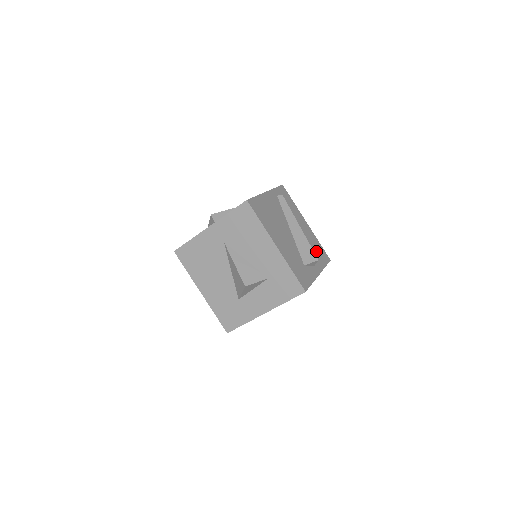
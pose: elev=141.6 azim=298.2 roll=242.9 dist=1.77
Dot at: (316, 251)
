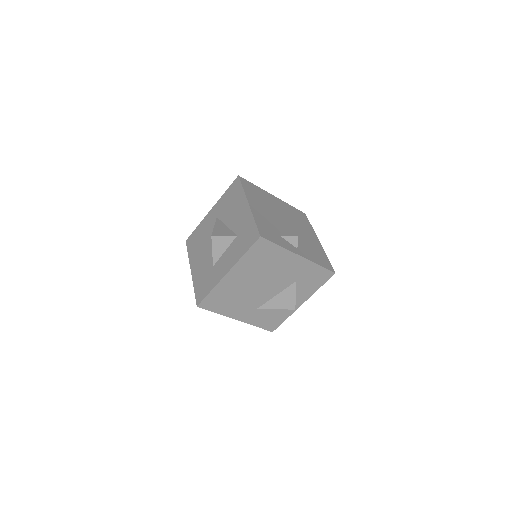
Dot at: (314, 253)
